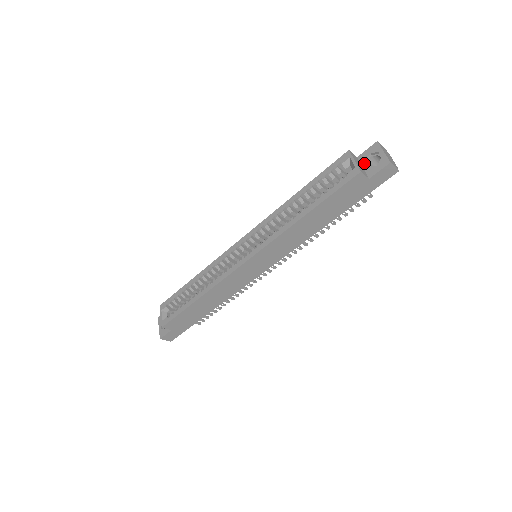
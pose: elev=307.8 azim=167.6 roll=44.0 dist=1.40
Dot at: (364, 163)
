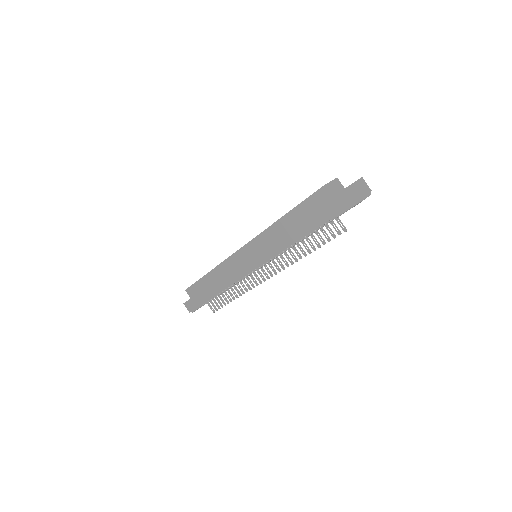
Dot at: occluded
